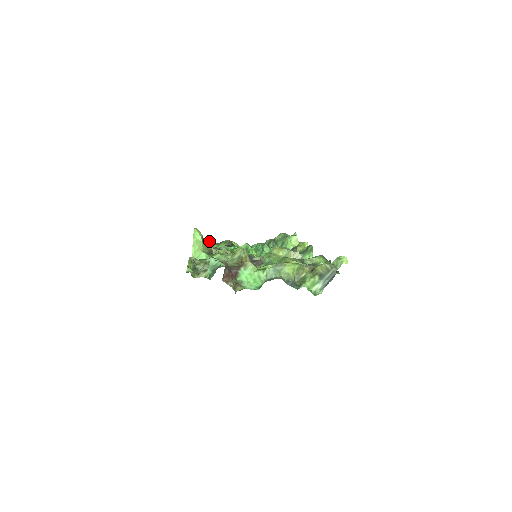
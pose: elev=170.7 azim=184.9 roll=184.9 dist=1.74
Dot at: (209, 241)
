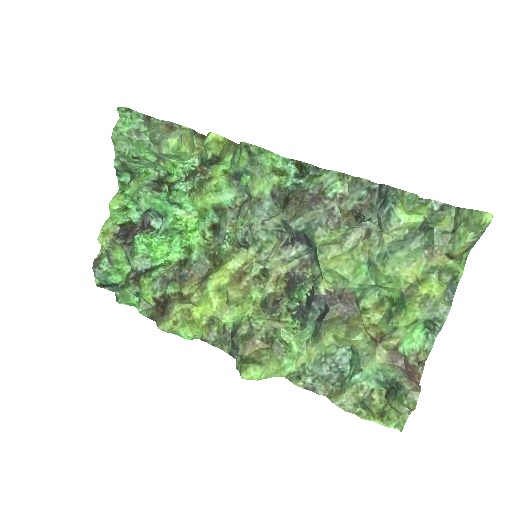
Dot at: (182, 314)
